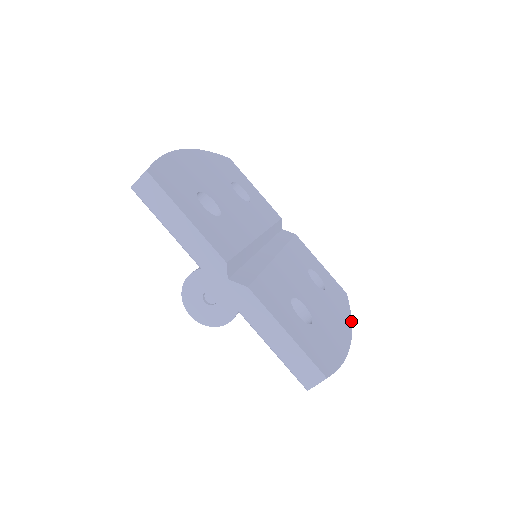
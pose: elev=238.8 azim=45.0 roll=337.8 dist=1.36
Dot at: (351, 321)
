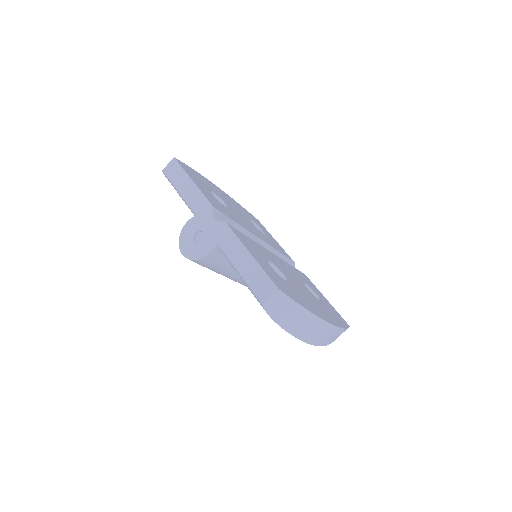
Dot at: (342, 327)
